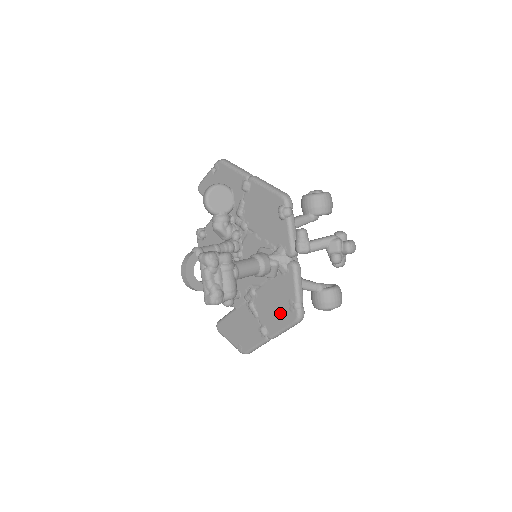
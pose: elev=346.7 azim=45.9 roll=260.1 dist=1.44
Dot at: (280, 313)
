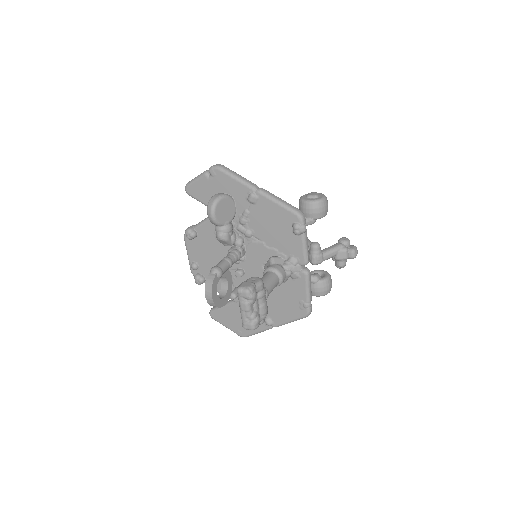
Dot at: (288, 309)
